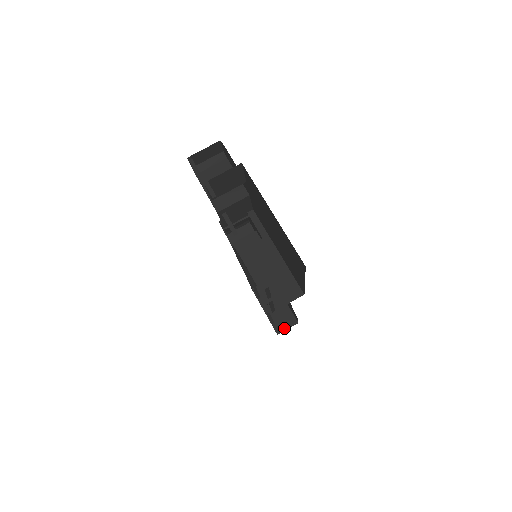
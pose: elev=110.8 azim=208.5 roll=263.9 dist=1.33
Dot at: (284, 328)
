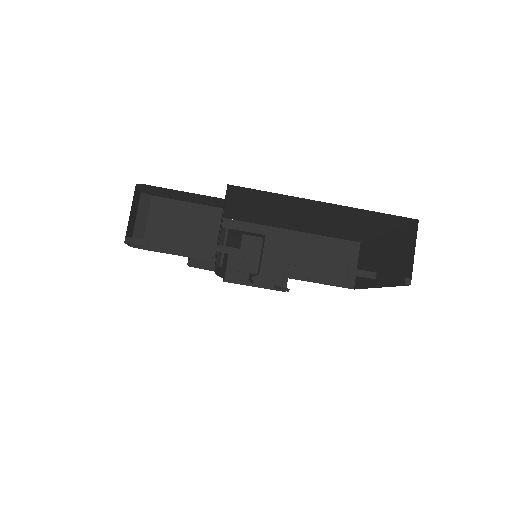
Dot at: (284, 281)
